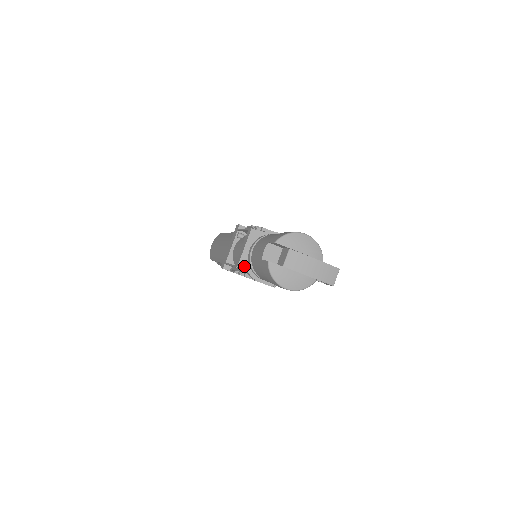
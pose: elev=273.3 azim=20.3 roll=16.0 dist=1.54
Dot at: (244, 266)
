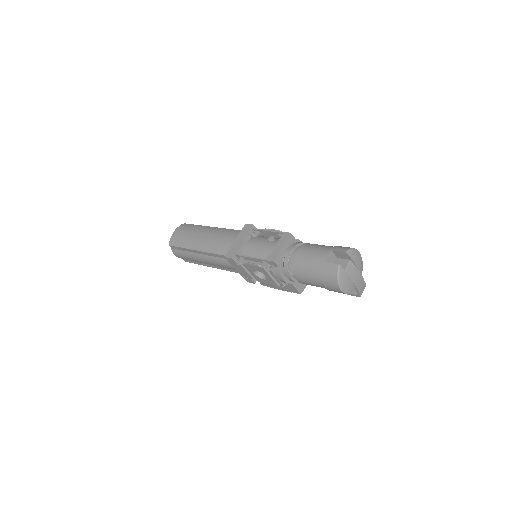
Dot at: (278, 262)
